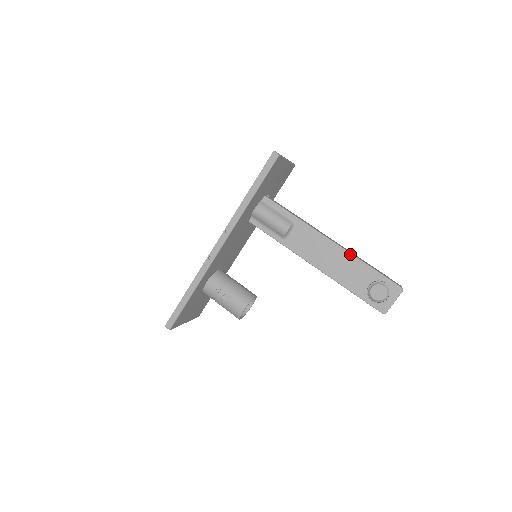
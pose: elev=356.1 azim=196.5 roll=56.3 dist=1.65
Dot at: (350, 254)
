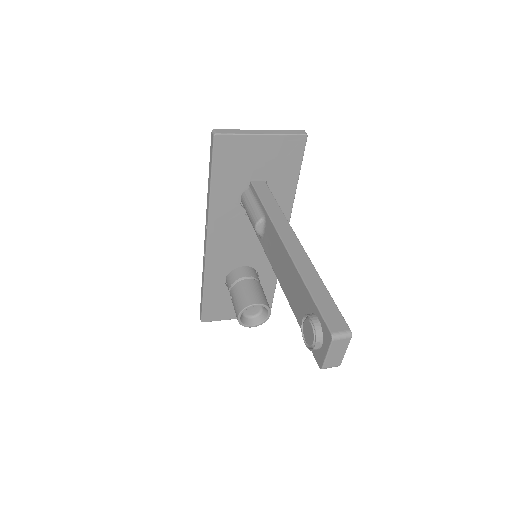
Dot at: (294, 266)
